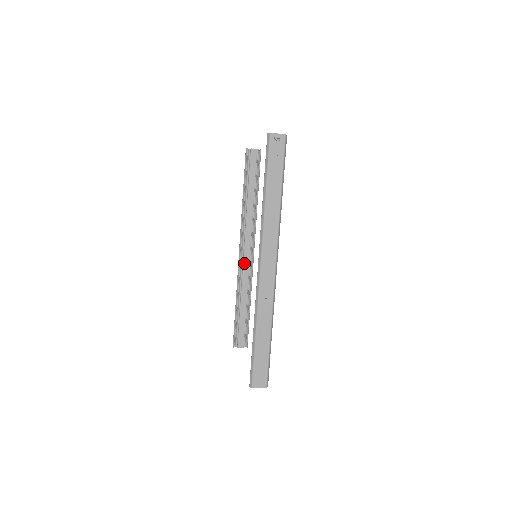
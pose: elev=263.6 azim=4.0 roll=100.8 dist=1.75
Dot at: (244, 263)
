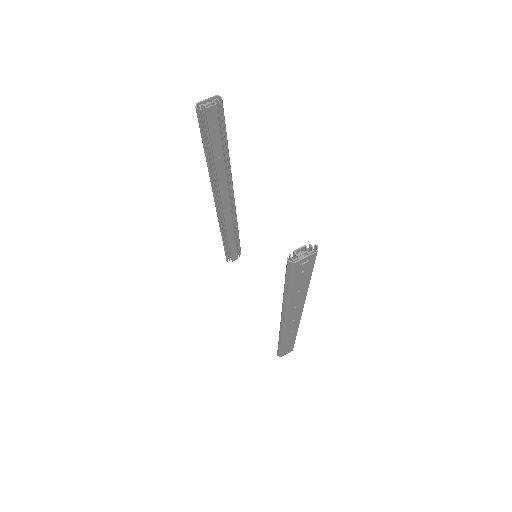
Dot at: (225, 215)
